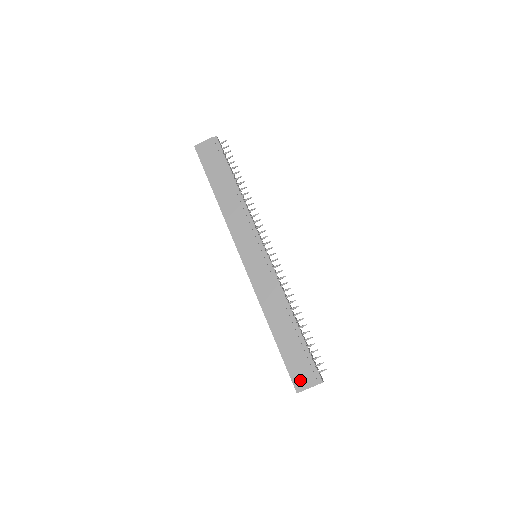
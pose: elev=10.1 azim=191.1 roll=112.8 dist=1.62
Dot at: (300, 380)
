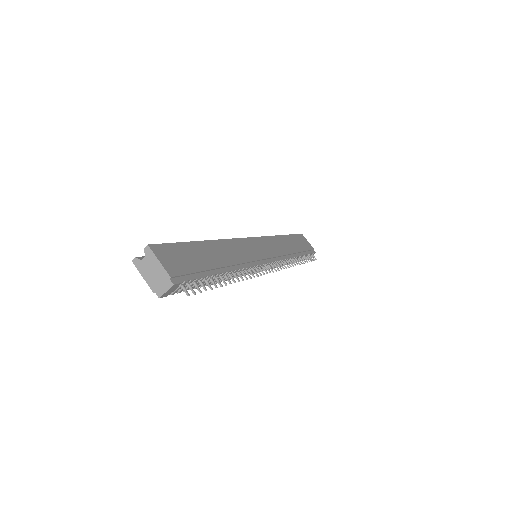
Dot at: (166, 254)
